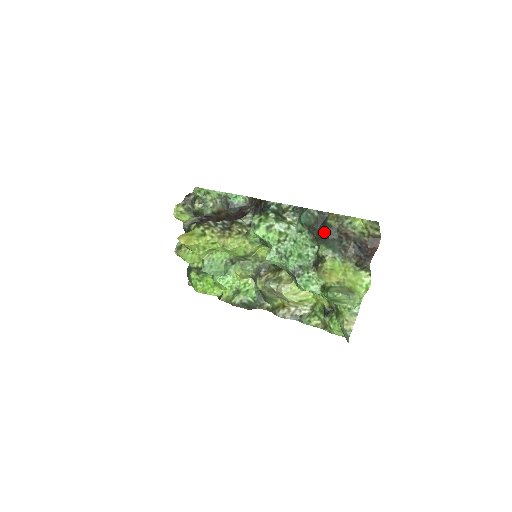
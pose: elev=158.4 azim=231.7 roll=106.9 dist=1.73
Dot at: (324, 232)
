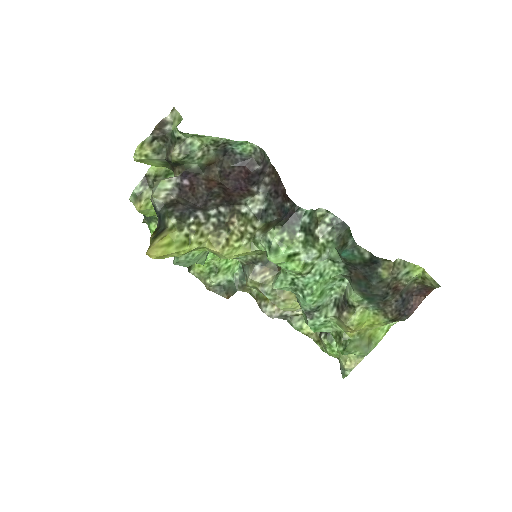
Dot at: (368, 282)
